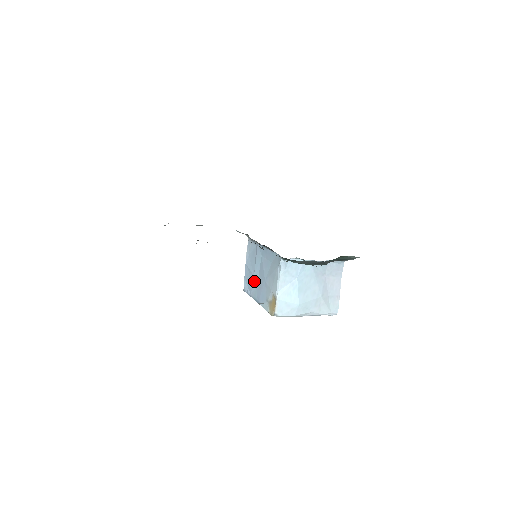
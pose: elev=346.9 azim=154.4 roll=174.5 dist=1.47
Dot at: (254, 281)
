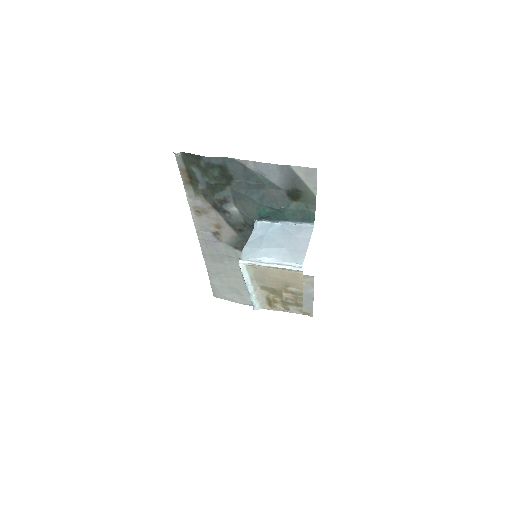
Dot at: occluded
